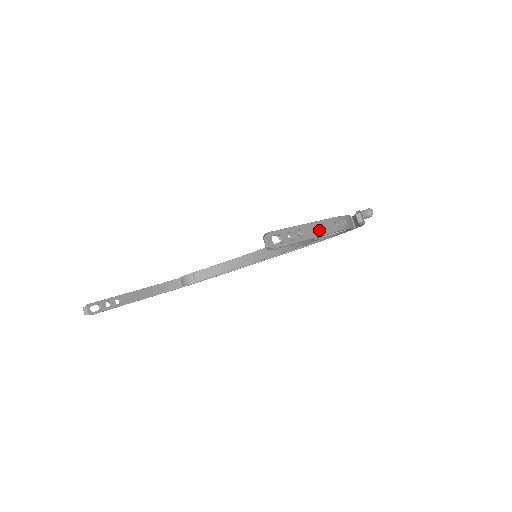
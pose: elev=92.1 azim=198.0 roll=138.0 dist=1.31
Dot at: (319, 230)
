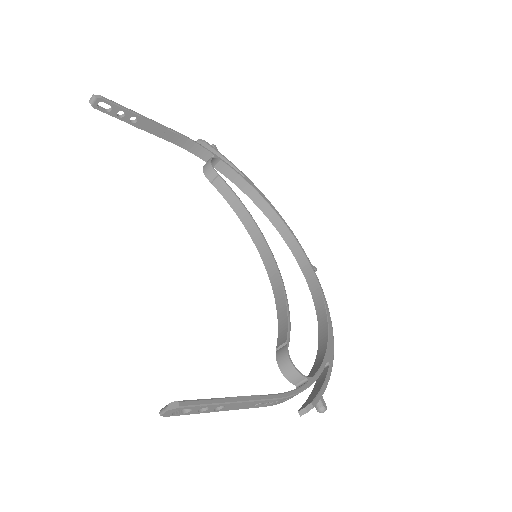
Dot at: (247, 406)
